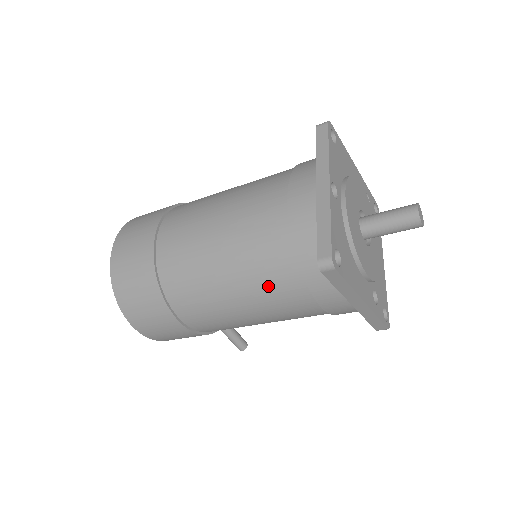
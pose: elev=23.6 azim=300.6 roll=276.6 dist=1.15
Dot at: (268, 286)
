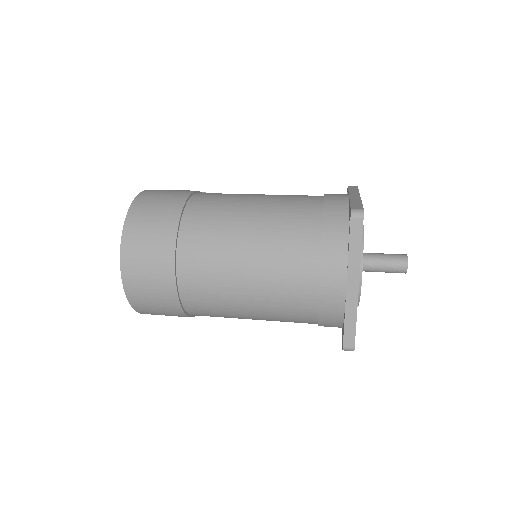
Dot at: occluded
